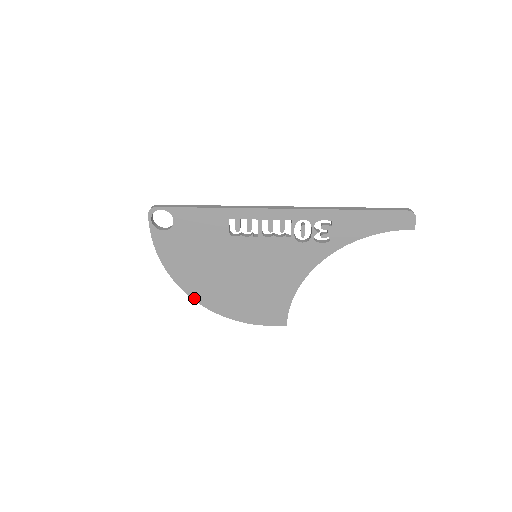
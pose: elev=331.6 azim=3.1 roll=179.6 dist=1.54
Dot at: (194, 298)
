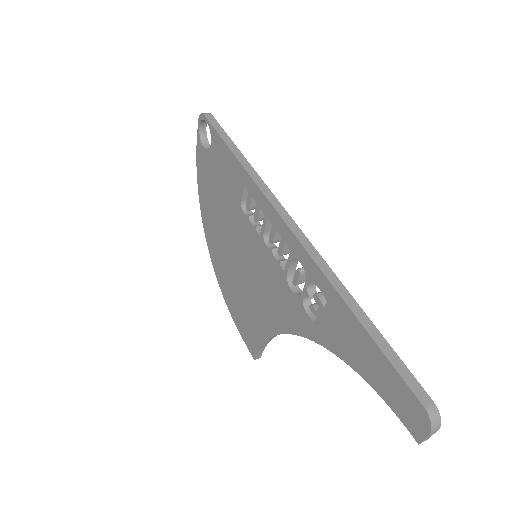
Dot at: (208, 243)
